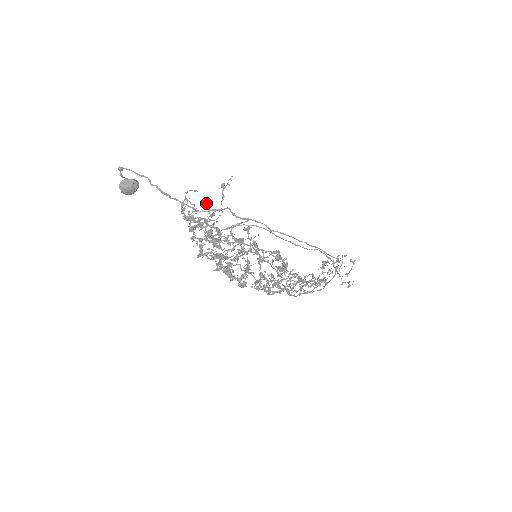
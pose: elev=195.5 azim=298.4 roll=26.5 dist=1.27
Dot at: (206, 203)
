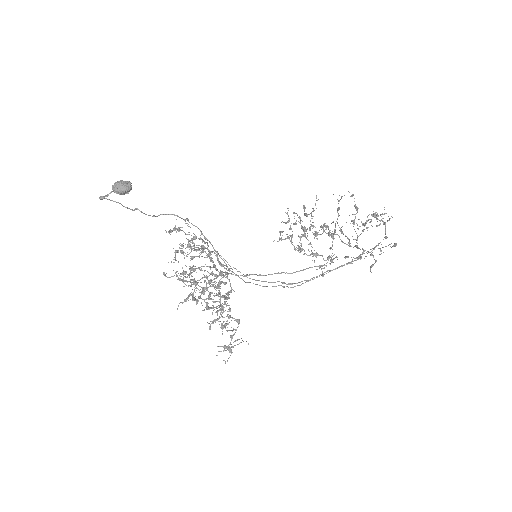
Dot at: occluded
